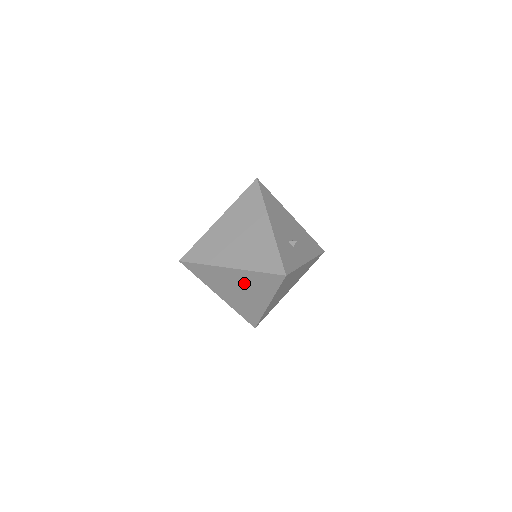
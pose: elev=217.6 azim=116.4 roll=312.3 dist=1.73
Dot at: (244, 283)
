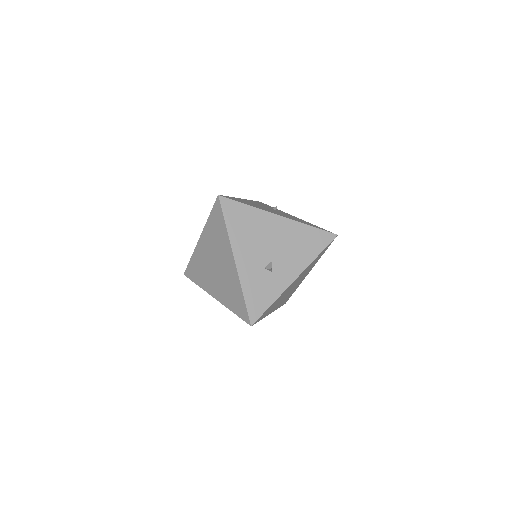
Dot at: occluded
